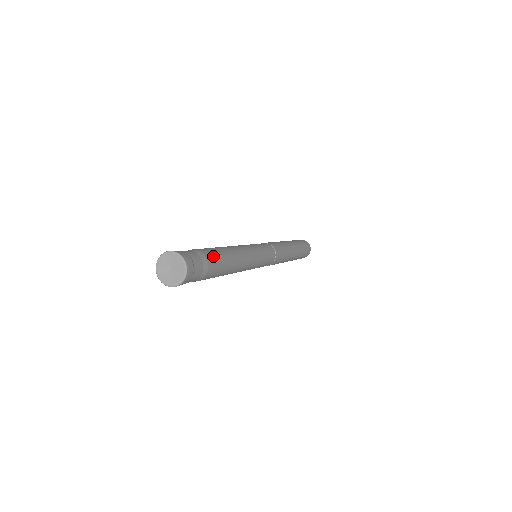
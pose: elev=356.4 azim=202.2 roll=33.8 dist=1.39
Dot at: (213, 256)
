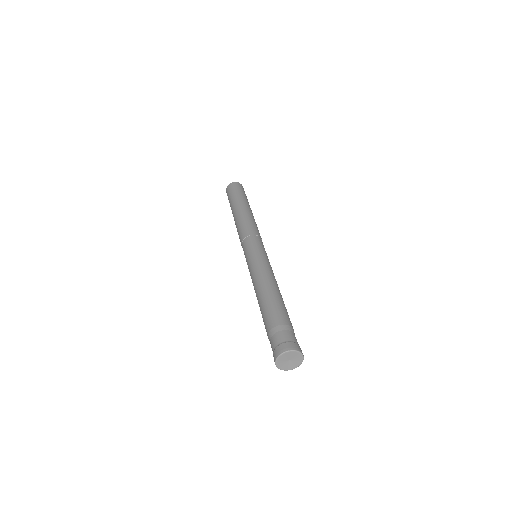
Dot at: (287, 317)
